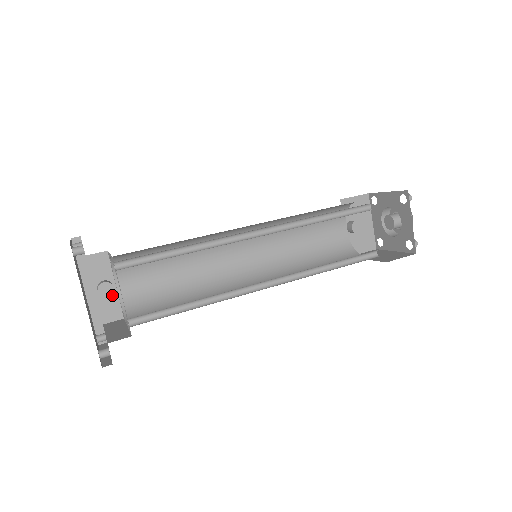
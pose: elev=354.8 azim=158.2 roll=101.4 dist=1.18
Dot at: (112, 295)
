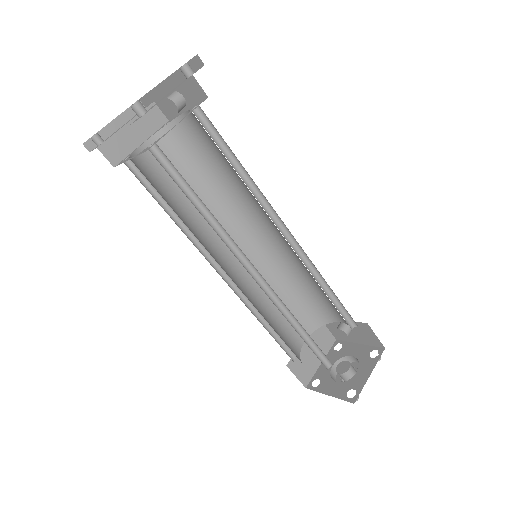
Dot at: occluded
